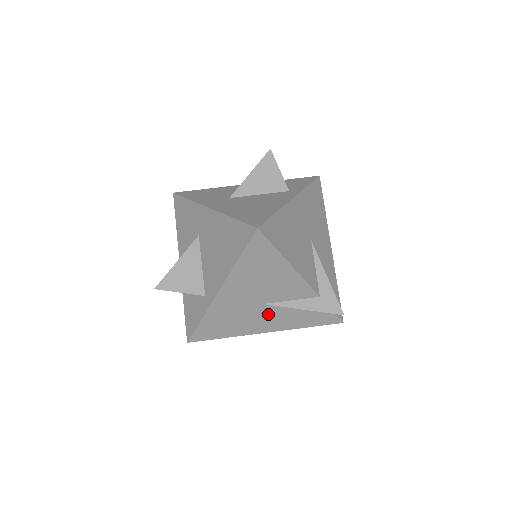
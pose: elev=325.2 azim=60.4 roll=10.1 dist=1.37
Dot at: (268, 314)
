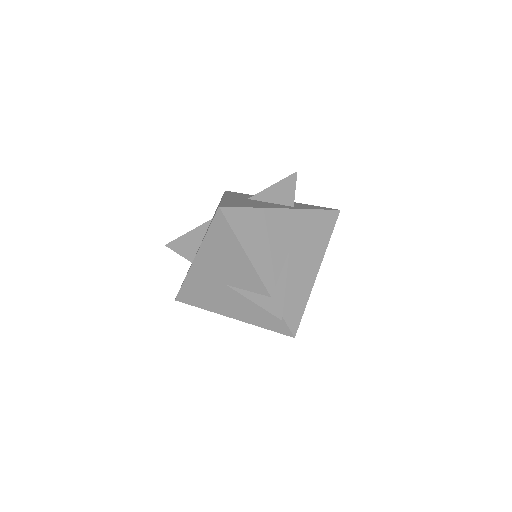
Dot at: (231, 298)
